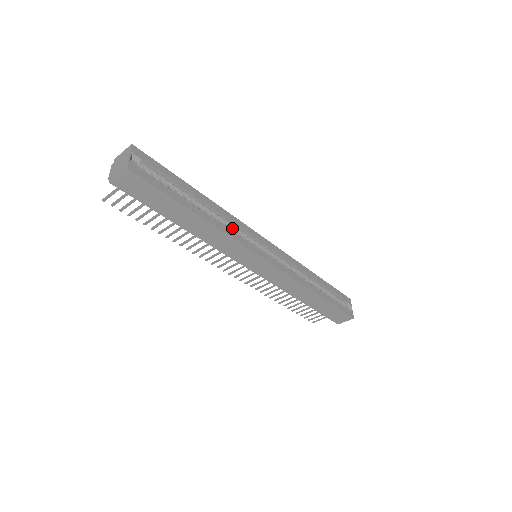
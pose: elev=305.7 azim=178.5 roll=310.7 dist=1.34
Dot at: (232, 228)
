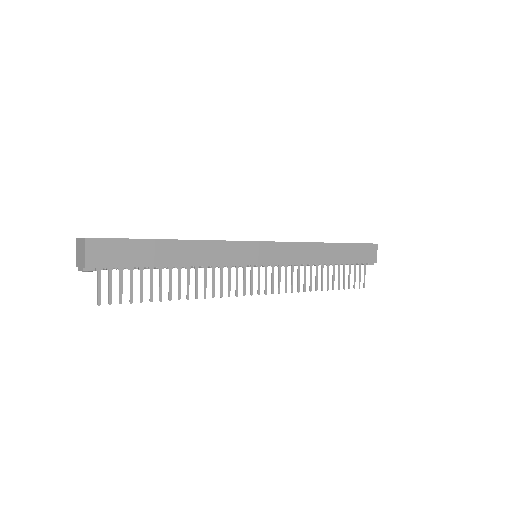
Dot at: occluded
